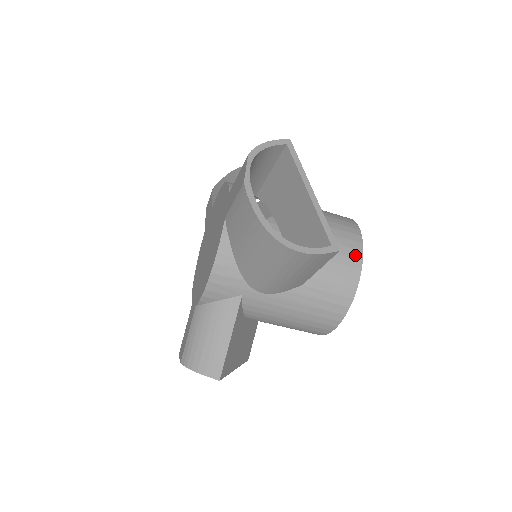
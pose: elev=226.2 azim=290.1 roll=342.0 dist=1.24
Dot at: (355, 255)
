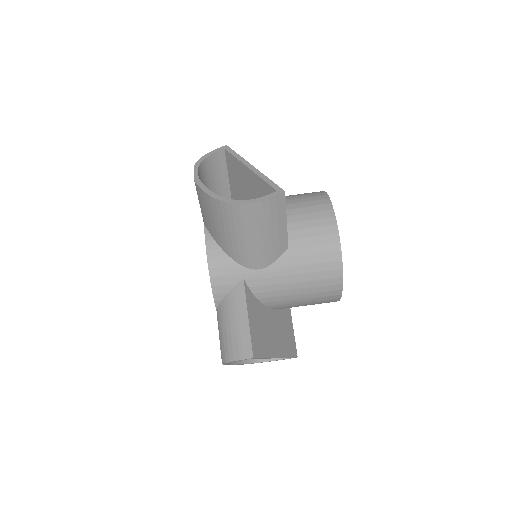
Dot at: (325, 208)
